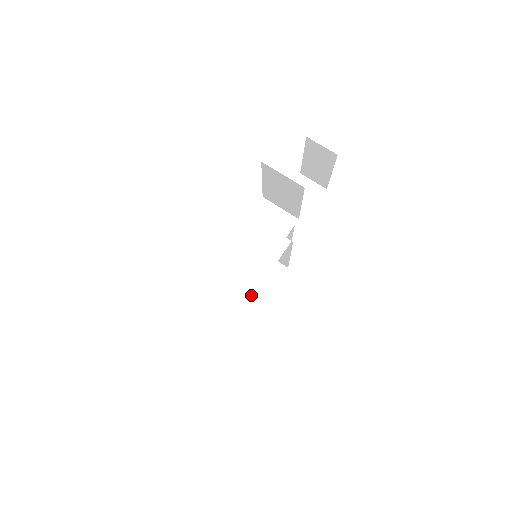
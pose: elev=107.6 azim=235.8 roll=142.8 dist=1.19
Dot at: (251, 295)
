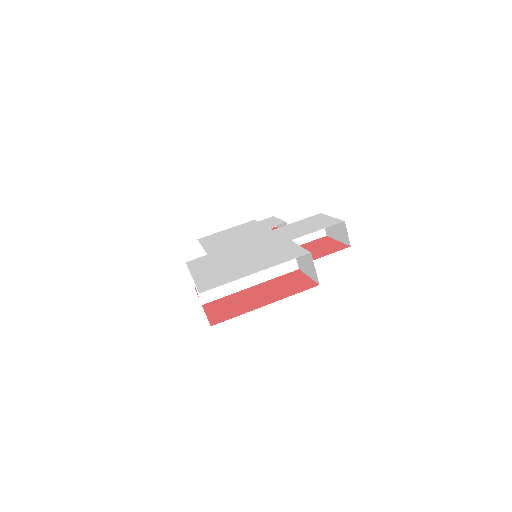
Dot at: occluded
